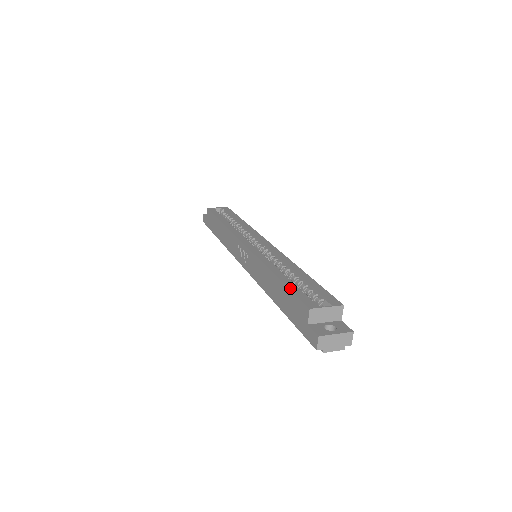
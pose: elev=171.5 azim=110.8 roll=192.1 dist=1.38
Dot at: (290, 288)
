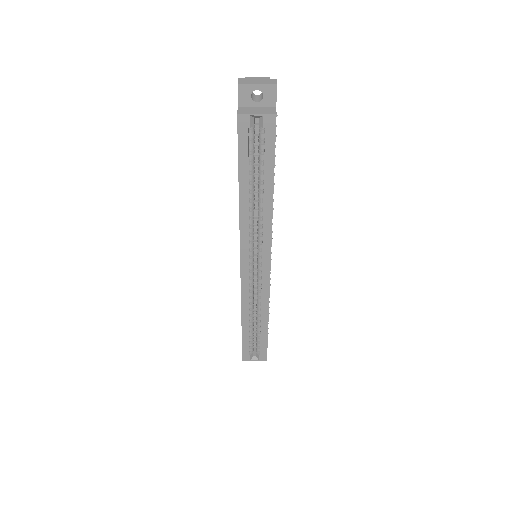
Dot at: (243, 341)
